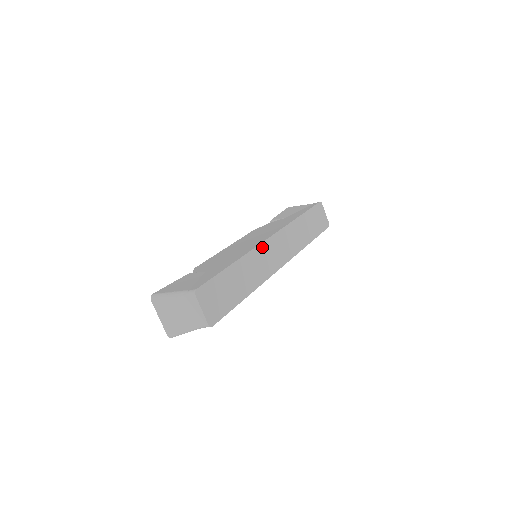
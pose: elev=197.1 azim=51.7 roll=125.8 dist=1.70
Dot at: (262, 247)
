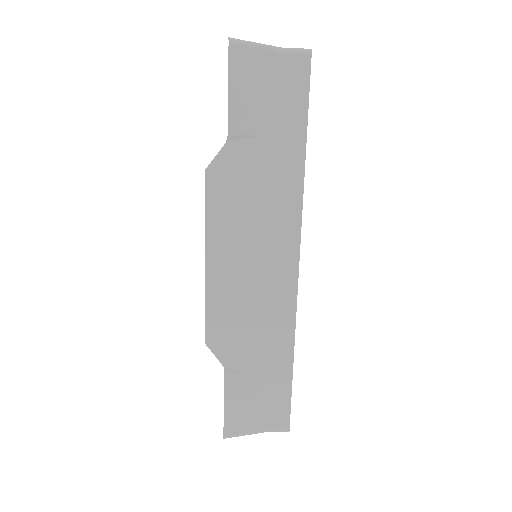
Dot at: occluded
